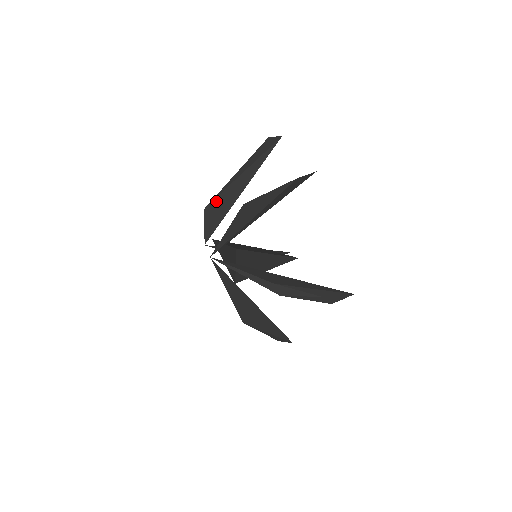
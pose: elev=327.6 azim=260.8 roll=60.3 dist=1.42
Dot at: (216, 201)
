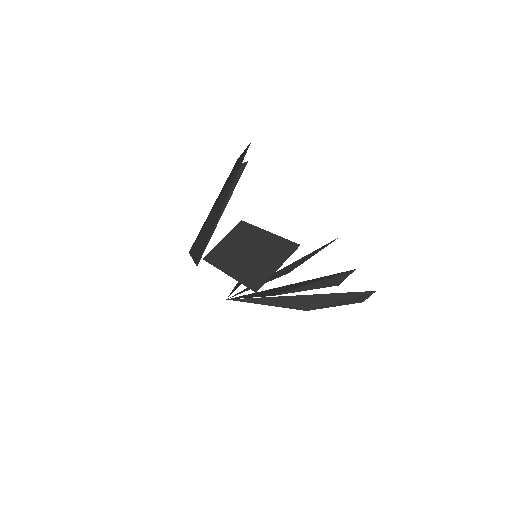
Dot at: (197, 240)
